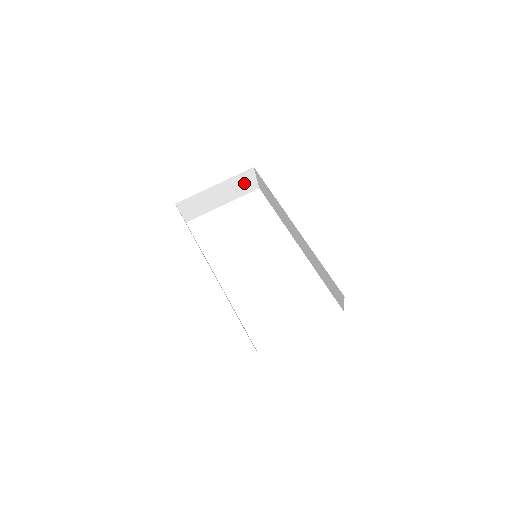
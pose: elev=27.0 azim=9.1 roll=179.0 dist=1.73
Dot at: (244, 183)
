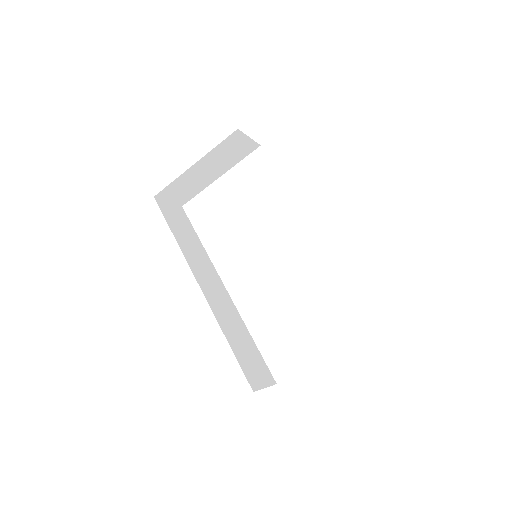
Dot at: (235, 148)
